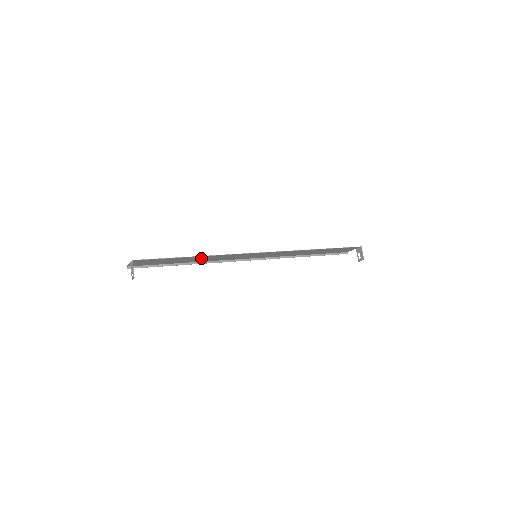
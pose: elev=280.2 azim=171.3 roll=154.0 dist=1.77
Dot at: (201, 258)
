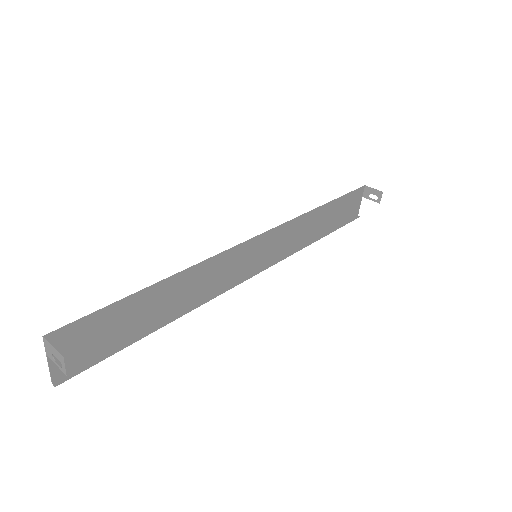
Dot at: (176, 290)
